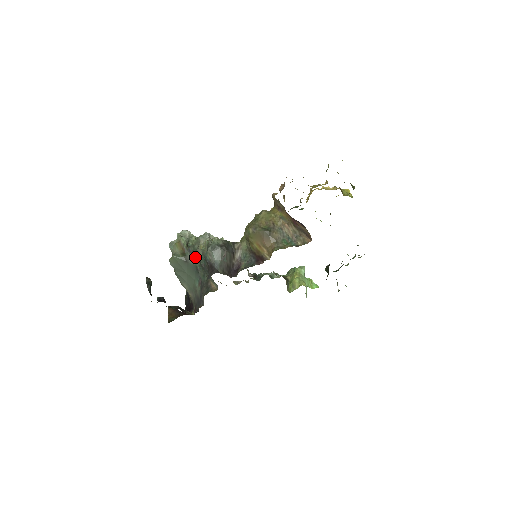
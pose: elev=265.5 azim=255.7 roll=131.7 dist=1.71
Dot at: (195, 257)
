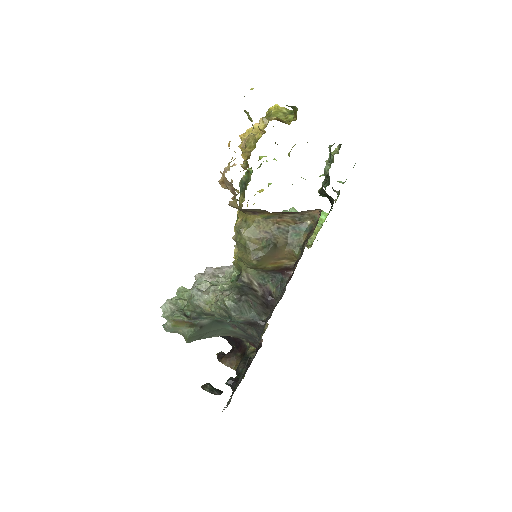
Dot at: (207, 317)
